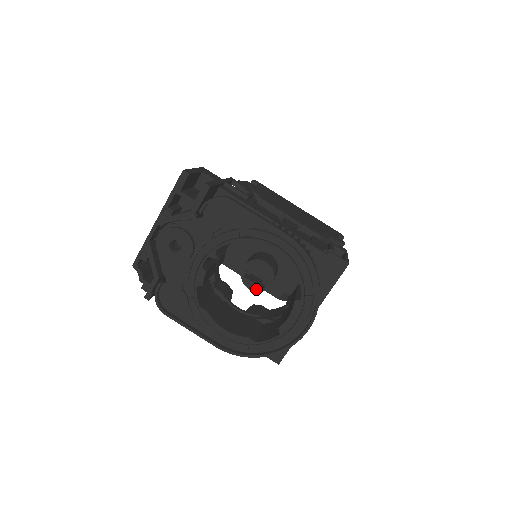
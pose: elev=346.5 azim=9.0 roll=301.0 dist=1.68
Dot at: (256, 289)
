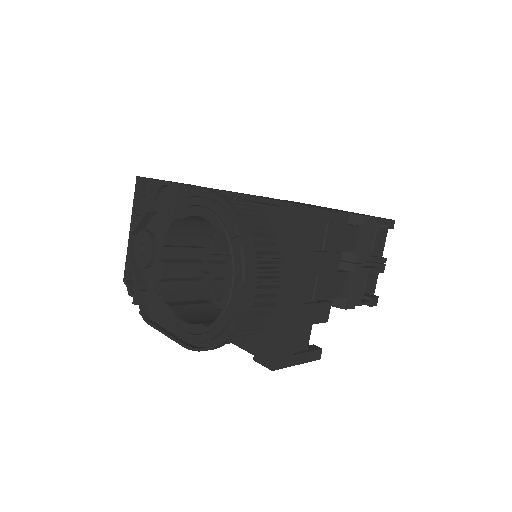
Dot at: occluded
